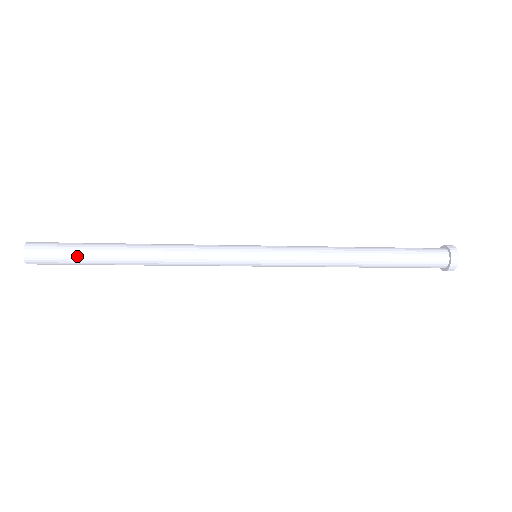
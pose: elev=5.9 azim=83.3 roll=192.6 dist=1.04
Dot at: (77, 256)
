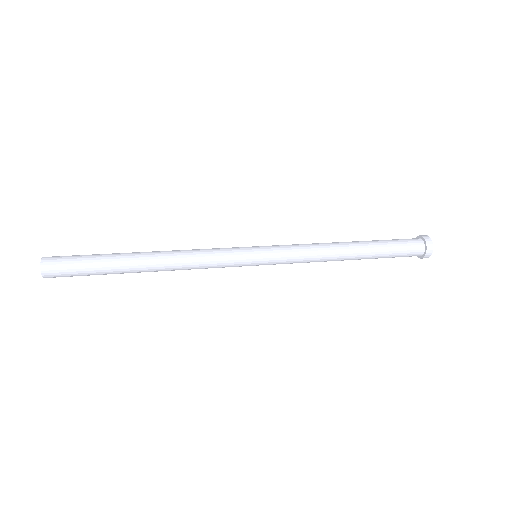
Dot at: (92, 269)
